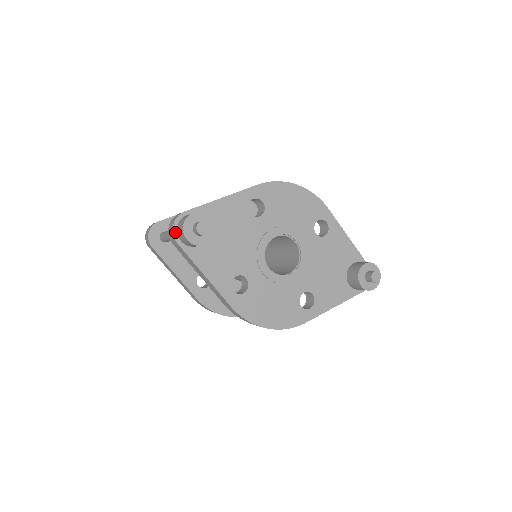
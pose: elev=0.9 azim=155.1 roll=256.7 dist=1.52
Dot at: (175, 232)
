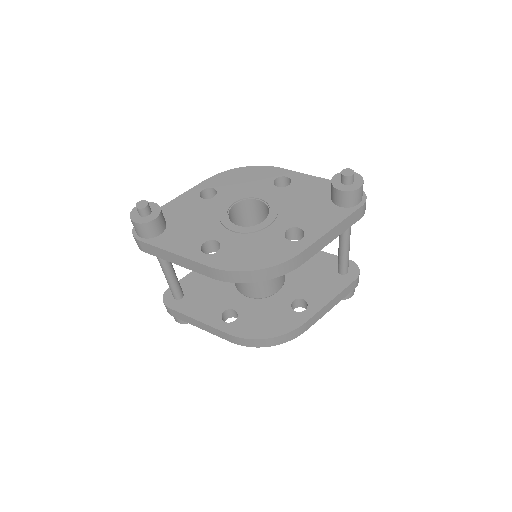
Dot at: (135, 234)
